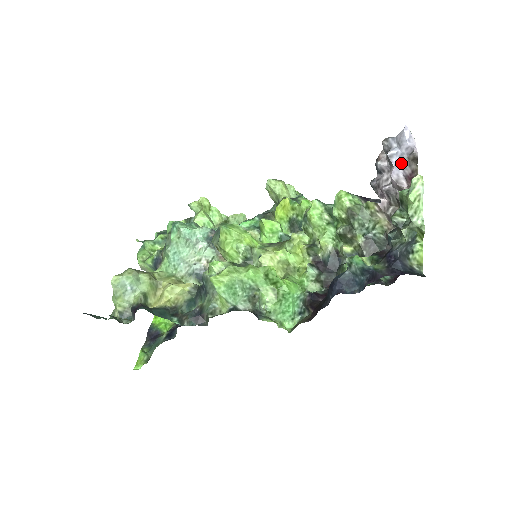
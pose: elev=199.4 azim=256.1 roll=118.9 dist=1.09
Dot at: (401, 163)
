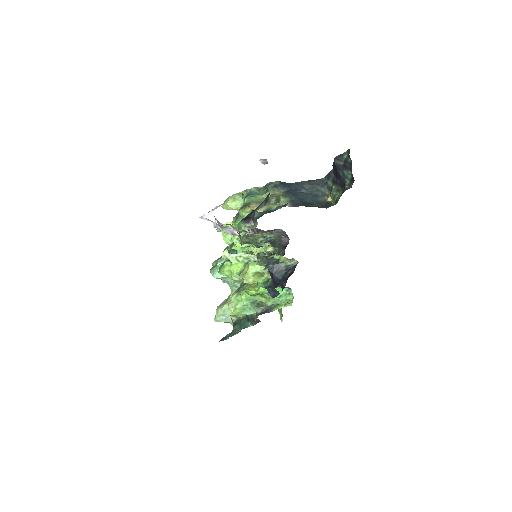
Dot at: (222, 228)
